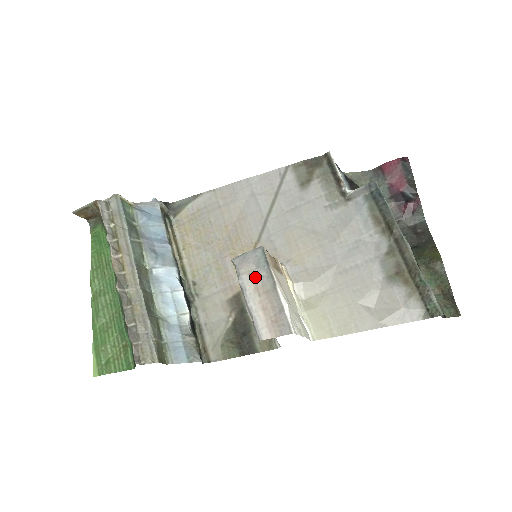
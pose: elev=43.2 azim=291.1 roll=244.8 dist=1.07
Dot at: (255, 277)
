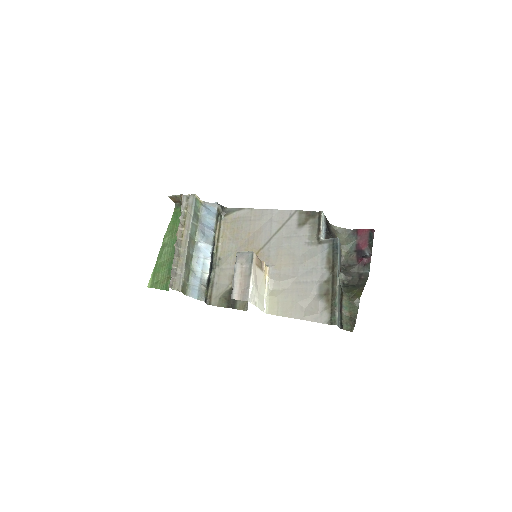
Dot at: (243, 266)
